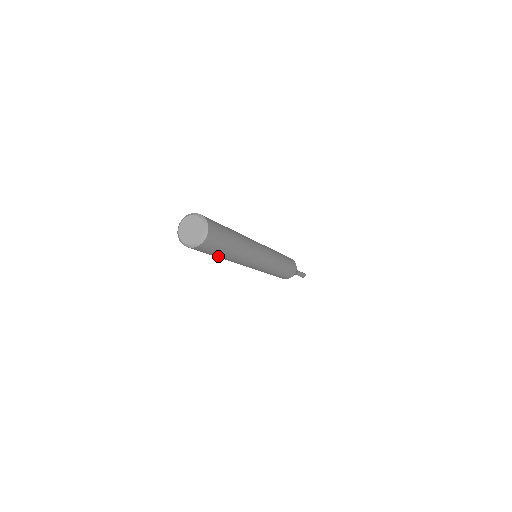
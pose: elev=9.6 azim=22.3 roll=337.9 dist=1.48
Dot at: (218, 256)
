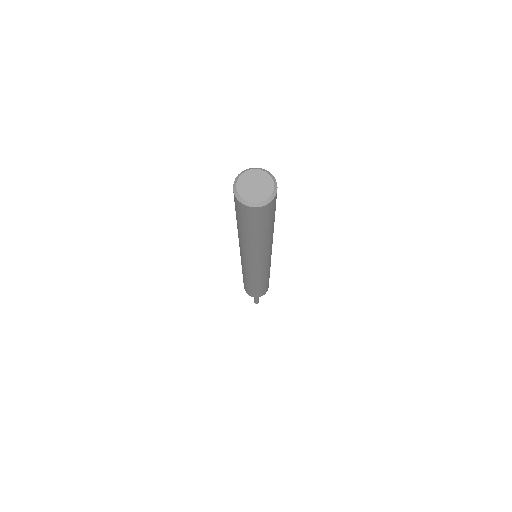
Dot at: (249, 233)
